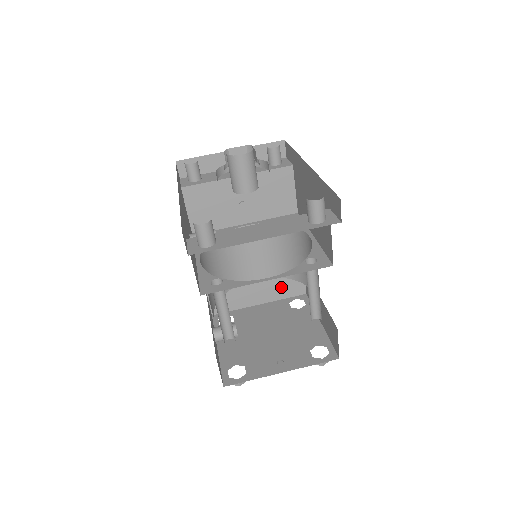
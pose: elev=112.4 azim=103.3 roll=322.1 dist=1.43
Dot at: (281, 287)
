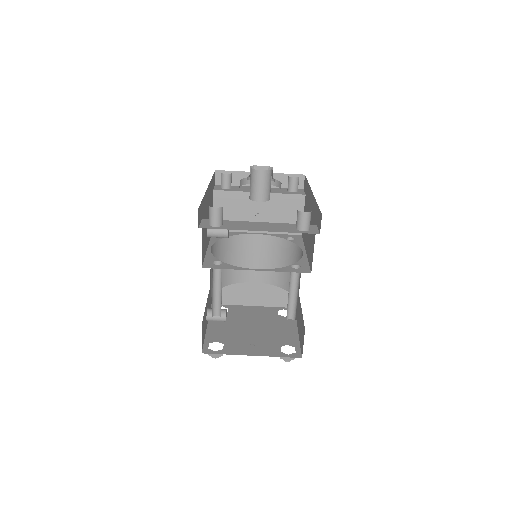
Dot at: (274, 296)
